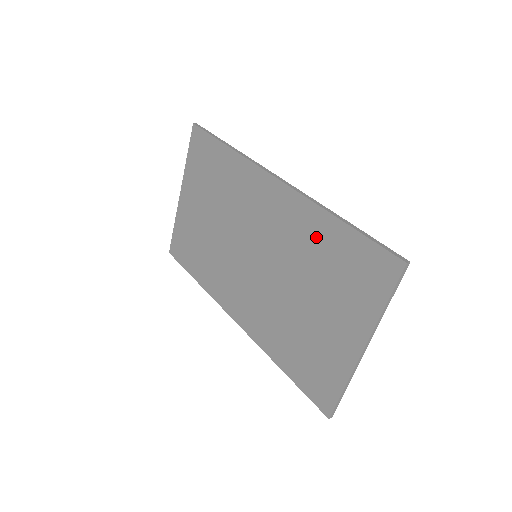
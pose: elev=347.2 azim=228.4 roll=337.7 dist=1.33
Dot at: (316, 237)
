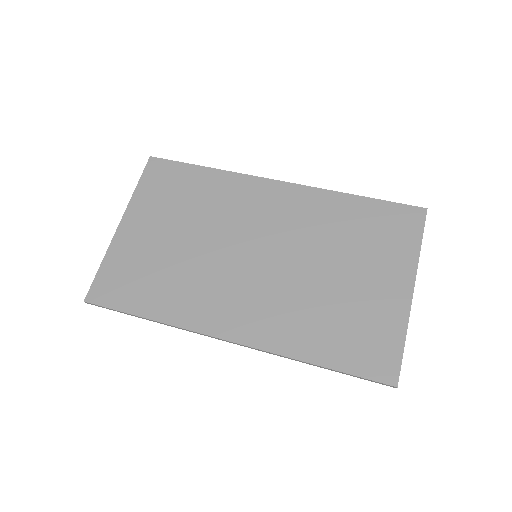
Dot at: (335, 214)
